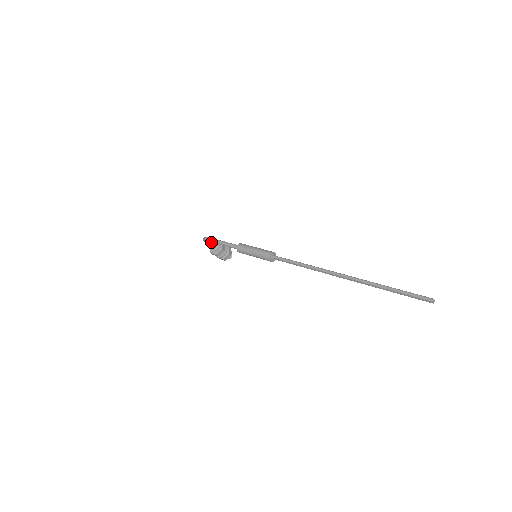
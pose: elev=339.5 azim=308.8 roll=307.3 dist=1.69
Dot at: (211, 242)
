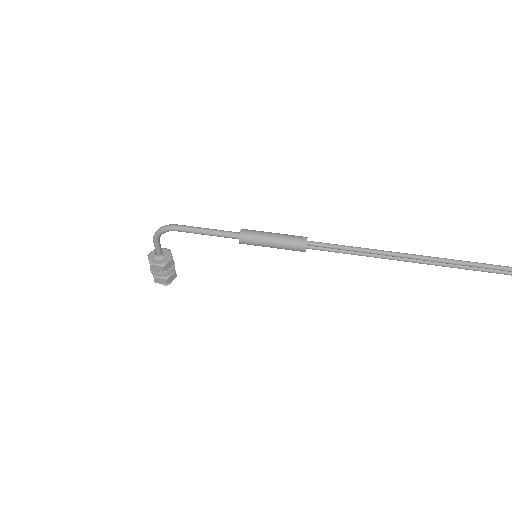
Dot at: (159, 244)
